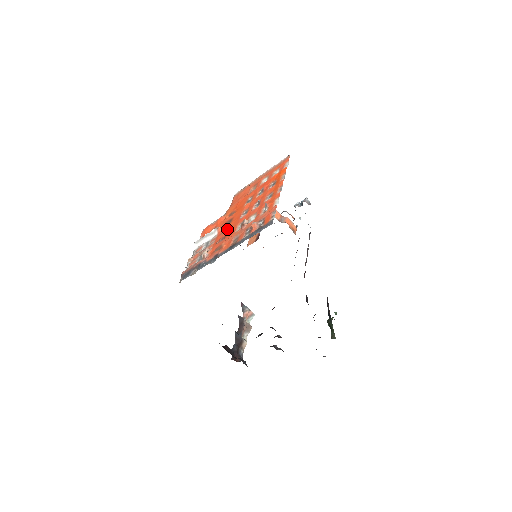
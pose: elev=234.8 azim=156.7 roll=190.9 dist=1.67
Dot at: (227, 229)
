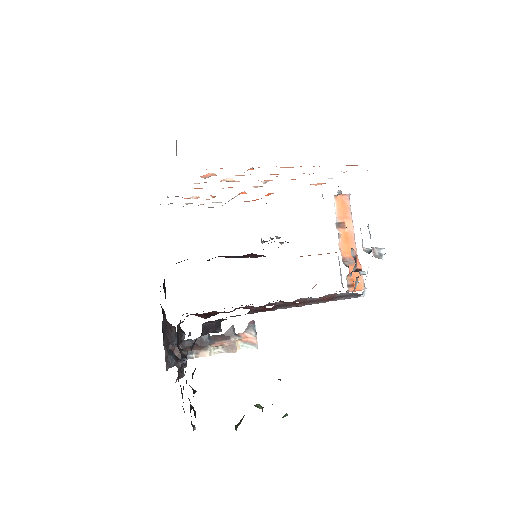
Dot at: occluded
